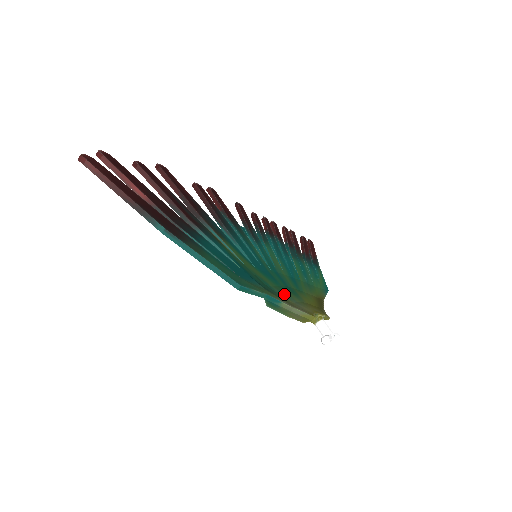
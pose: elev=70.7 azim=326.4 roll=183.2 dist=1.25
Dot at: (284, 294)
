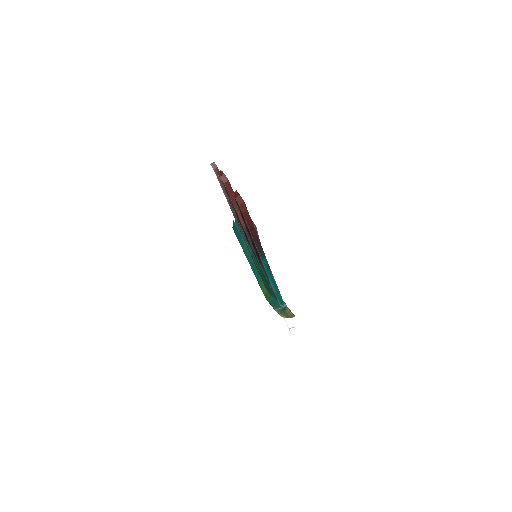
Dot at: occluded
